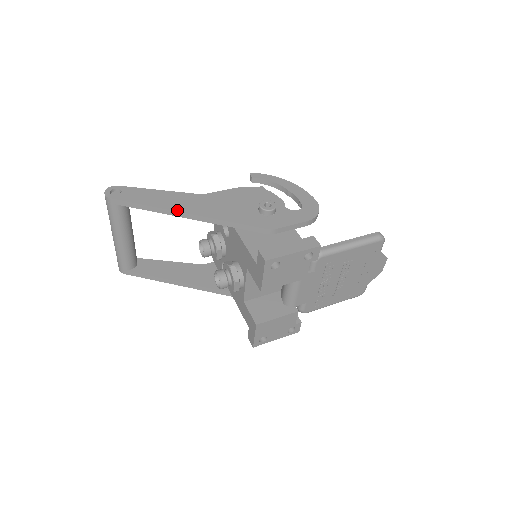
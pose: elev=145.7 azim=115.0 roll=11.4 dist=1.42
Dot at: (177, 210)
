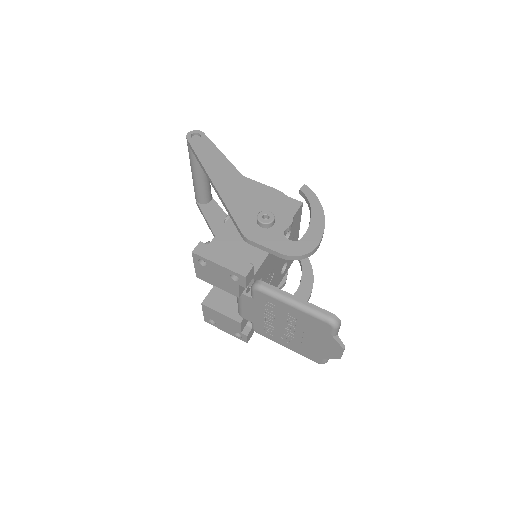
Dot at: (210, 175)
